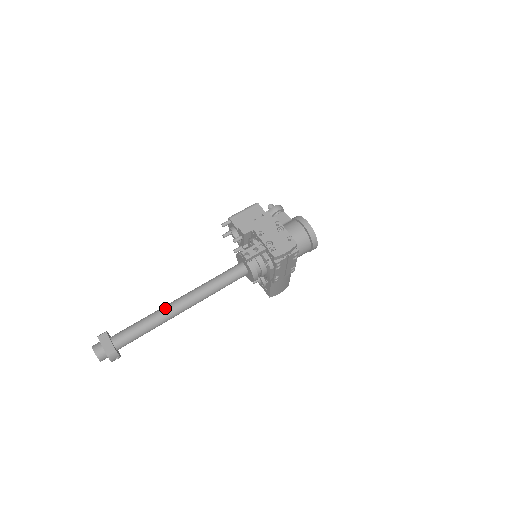
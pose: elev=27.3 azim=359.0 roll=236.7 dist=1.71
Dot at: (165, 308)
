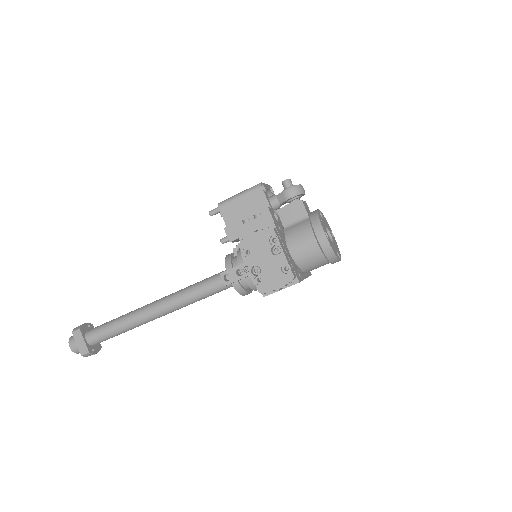
Dot at: (138, 314)
